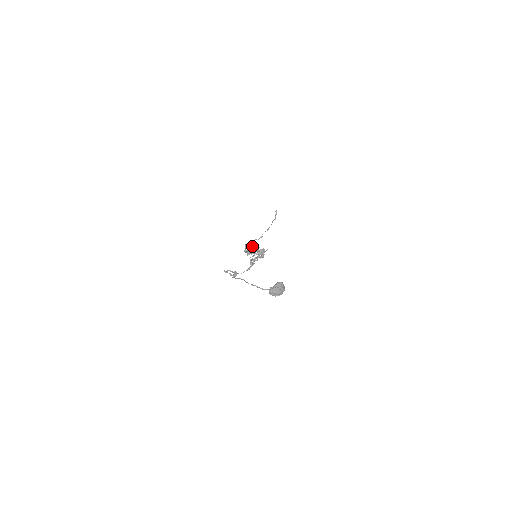
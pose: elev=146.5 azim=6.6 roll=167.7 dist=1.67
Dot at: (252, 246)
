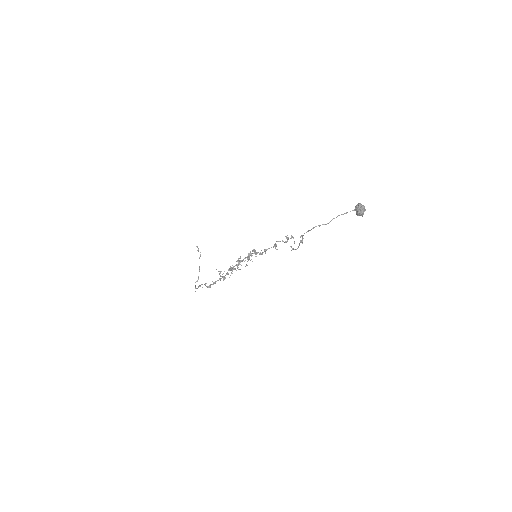
Dot at: (220, 272)
